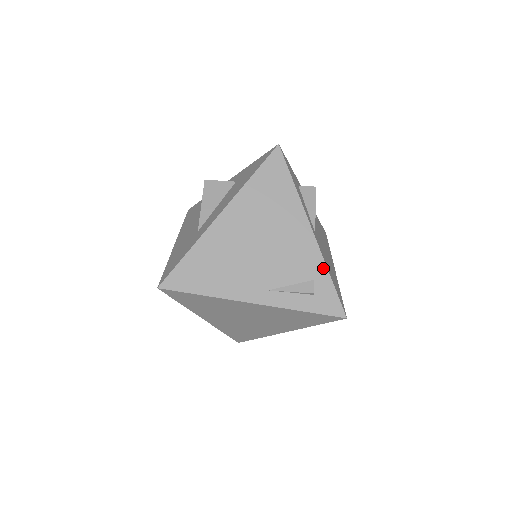
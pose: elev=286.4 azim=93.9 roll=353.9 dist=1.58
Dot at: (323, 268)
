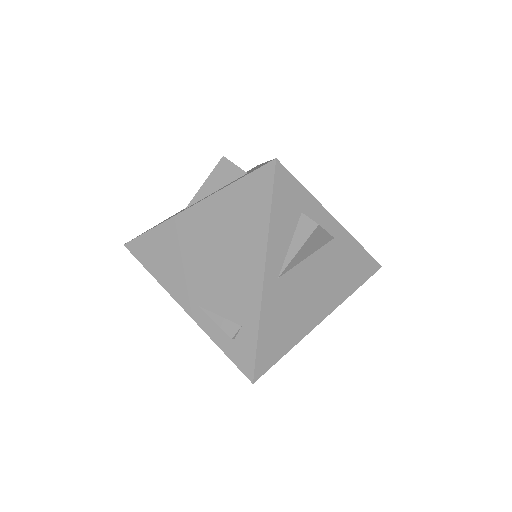
Dot at: (255, 321)
